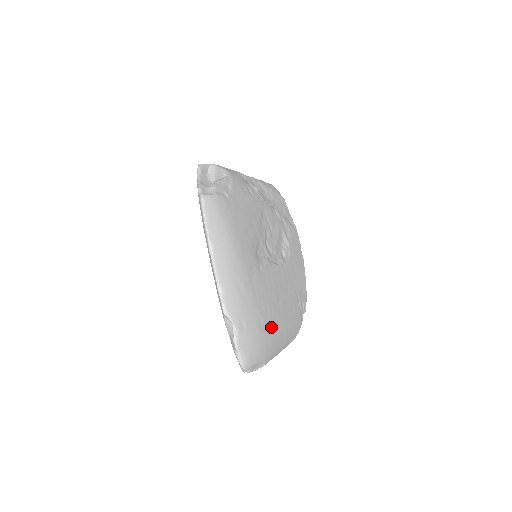
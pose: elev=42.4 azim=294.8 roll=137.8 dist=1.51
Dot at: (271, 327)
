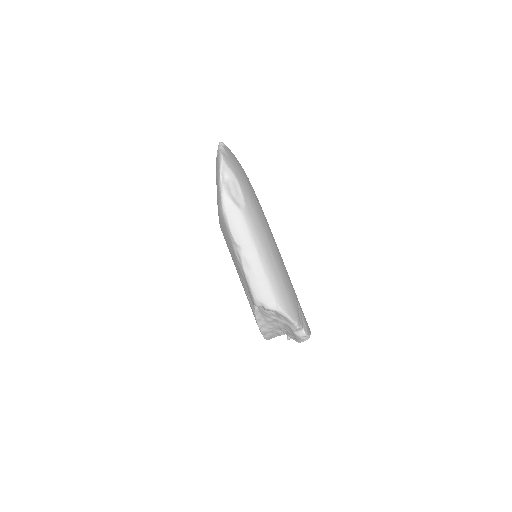
Dot at: (259, 207)
